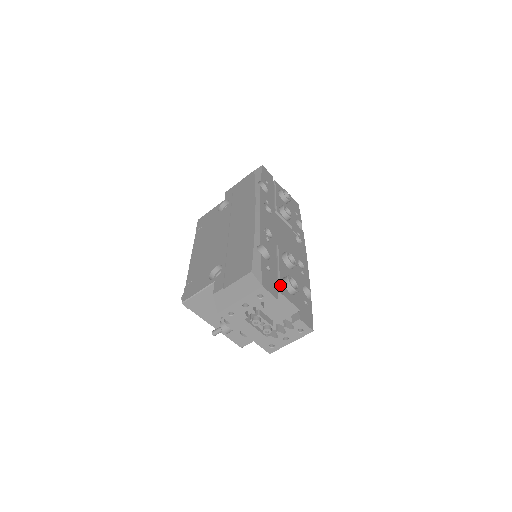
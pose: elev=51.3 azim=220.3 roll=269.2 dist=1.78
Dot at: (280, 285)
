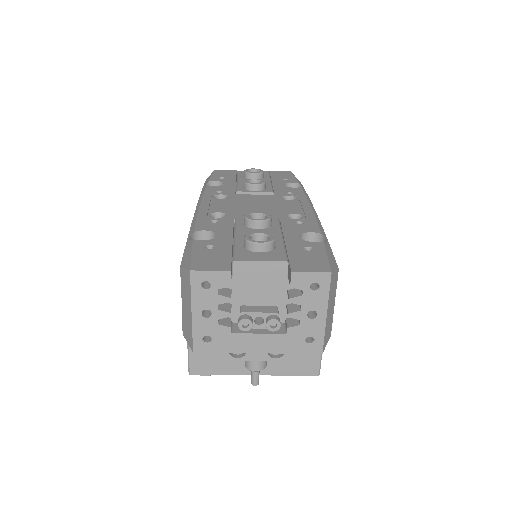
Dot at: (234, 253)
